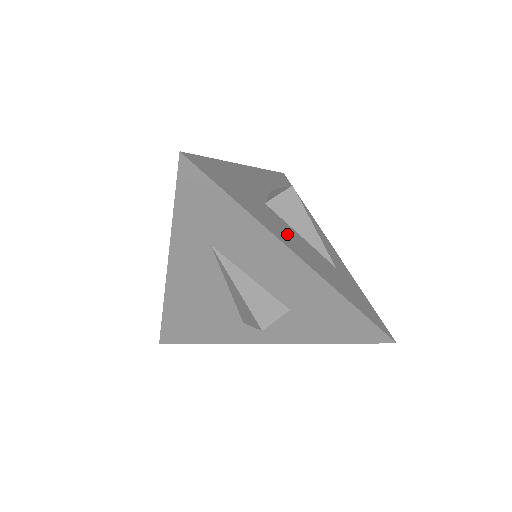
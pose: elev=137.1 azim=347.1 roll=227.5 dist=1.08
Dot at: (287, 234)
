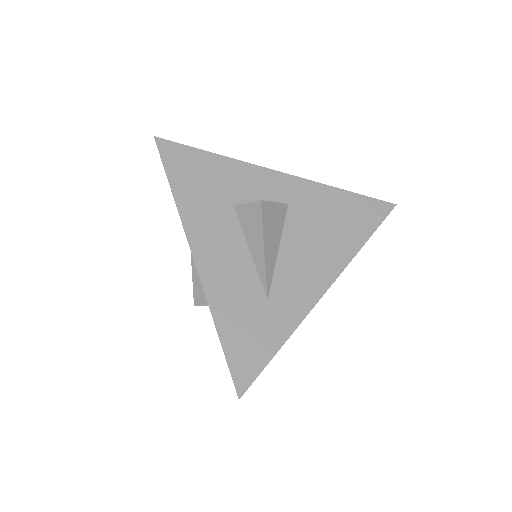
Dot at: (216, 236)
